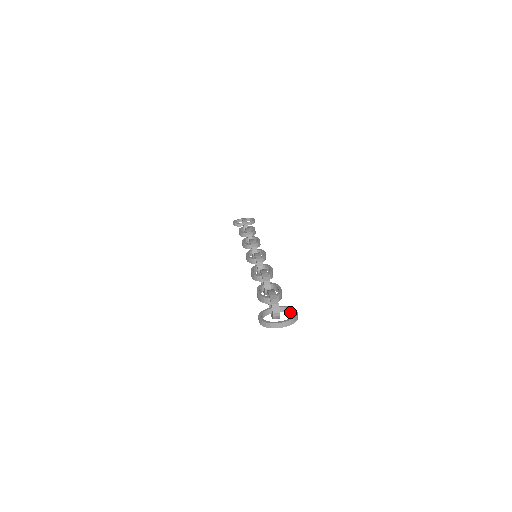
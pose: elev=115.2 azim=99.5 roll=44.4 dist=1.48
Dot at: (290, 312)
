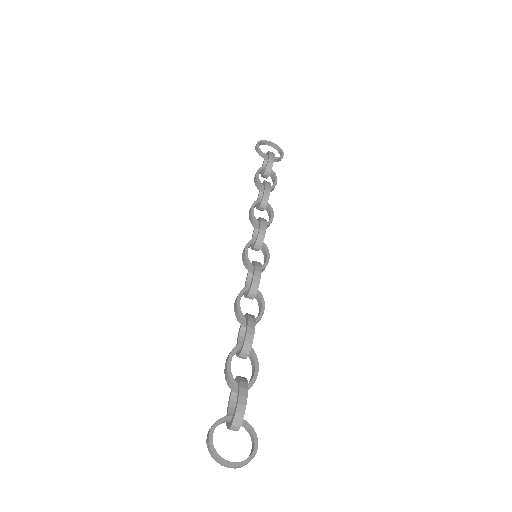
Dot at: (250, 435)
